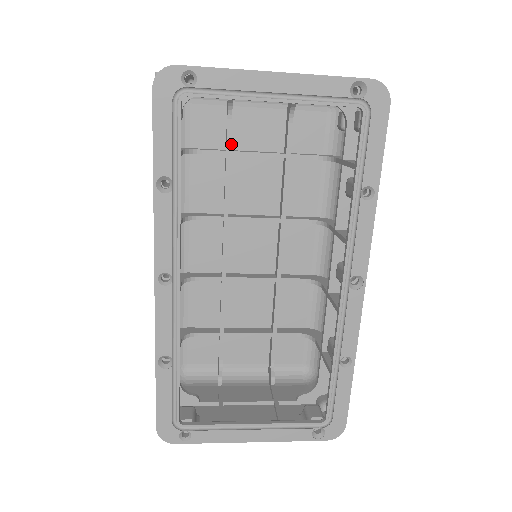
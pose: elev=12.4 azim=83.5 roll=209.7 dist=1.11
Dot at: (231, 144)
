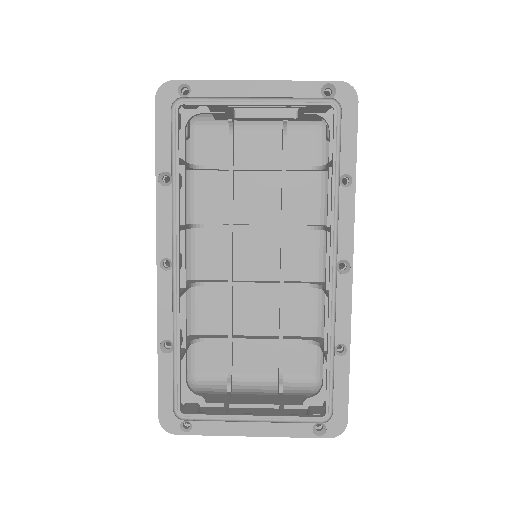
Dot at: (234, 161)
